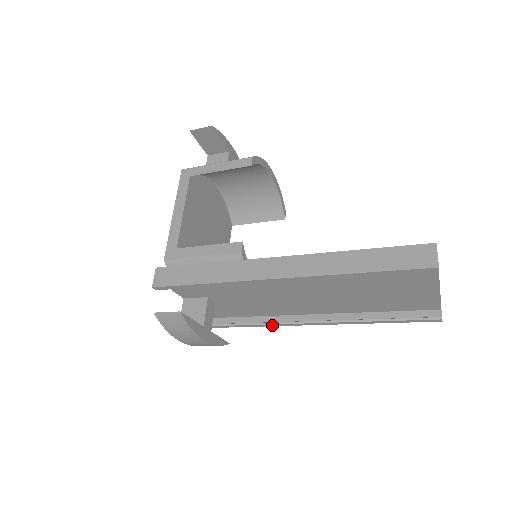
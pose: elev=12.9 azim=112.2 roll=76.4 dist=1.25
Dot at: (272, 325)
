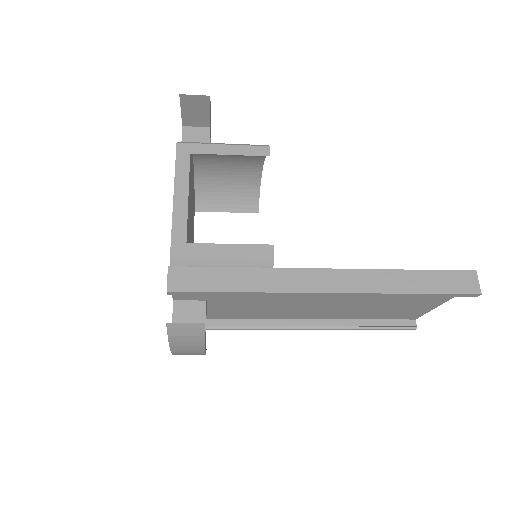
Dot at: (252, 329)
